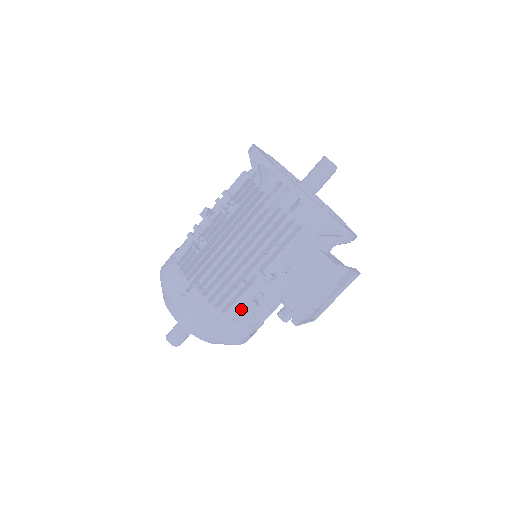
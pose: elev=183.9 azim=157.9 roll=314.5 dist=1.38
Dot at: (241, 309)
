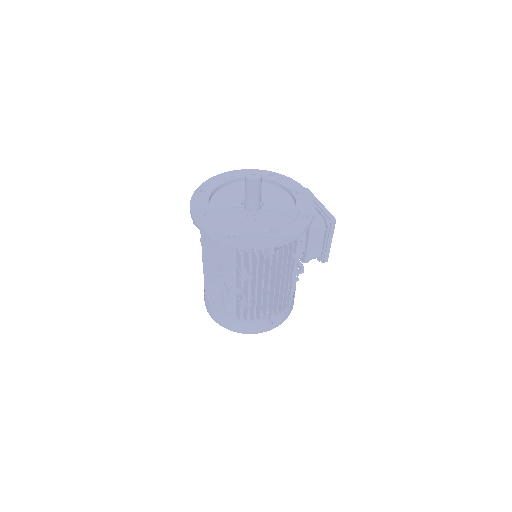
Dot at: occluded
